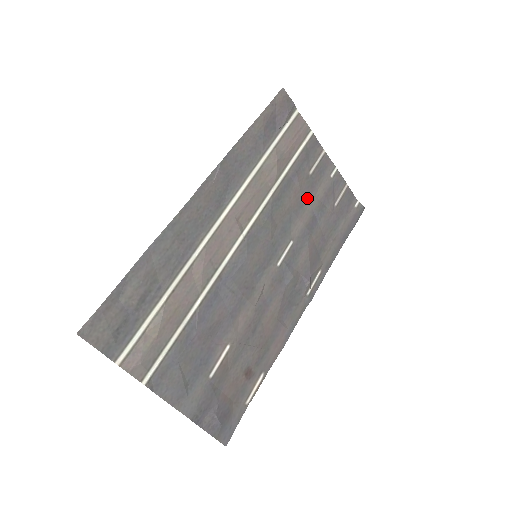
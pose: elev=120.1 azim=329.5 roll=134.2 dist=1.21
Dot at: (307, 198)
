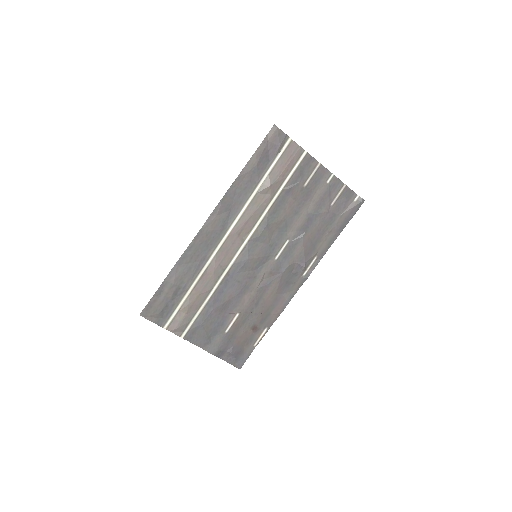
Dot at: (302, 205)
